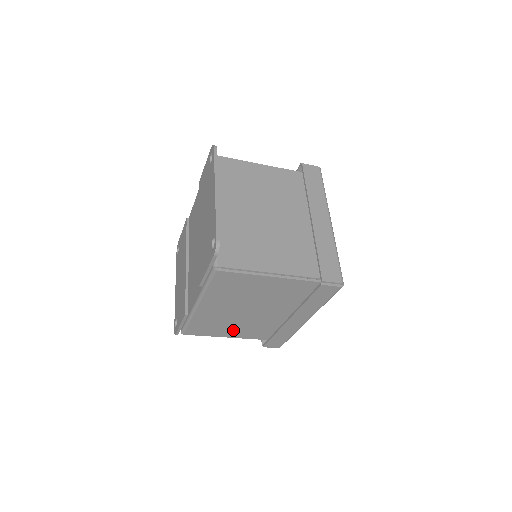
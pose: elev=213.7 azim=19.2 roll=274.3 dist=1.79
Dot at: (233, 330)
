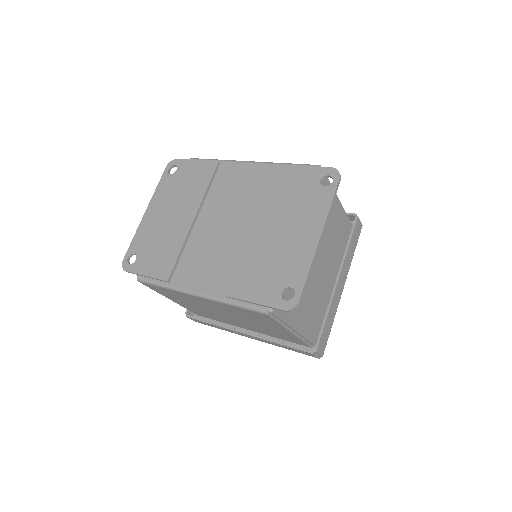
Dot at: (185, 303)
